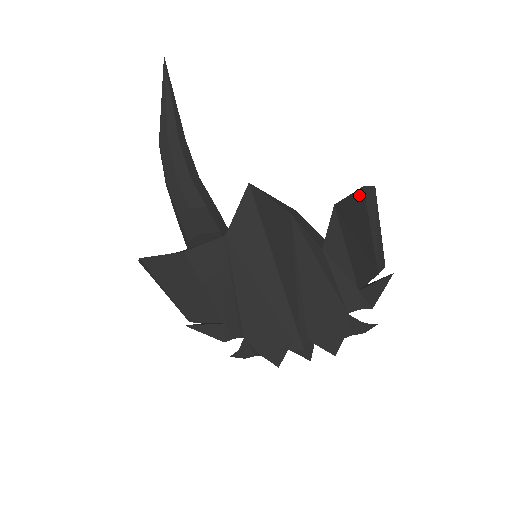
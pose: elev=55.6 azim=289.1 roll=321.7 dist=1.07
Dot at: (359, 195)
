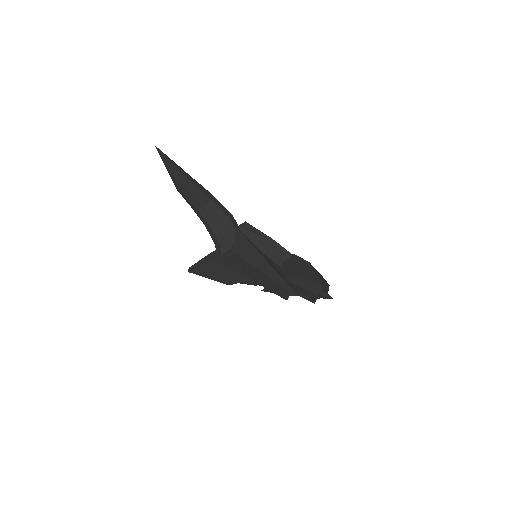
Dot at: occluded
